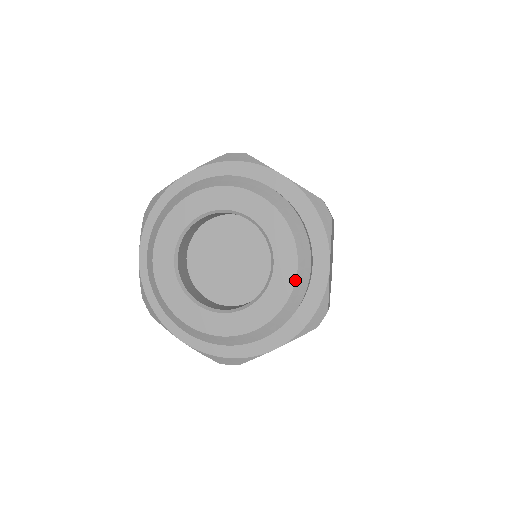
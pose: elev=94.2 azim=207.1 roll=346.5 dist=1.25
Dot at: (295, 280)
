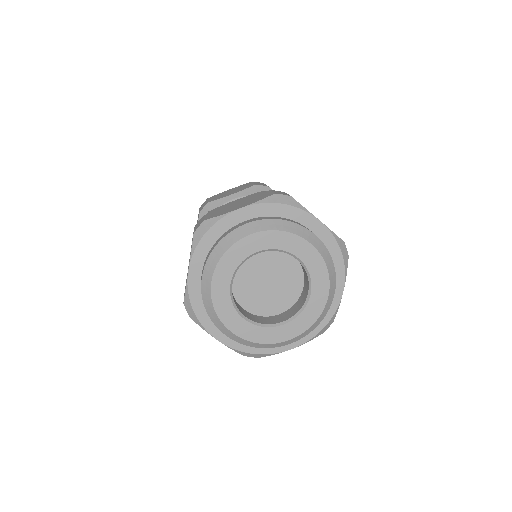
Dot at: (318, 252)
